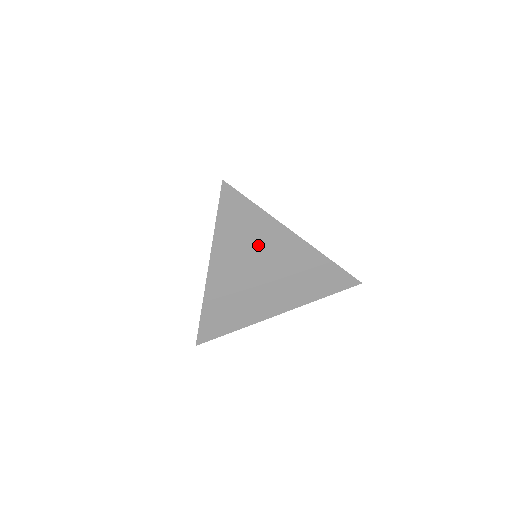
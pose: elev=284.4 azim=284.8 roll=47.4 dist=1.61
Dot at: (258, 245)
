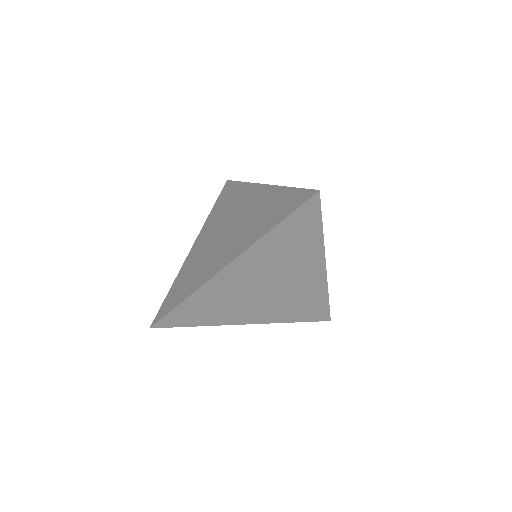
Dot at: (290, 261)
